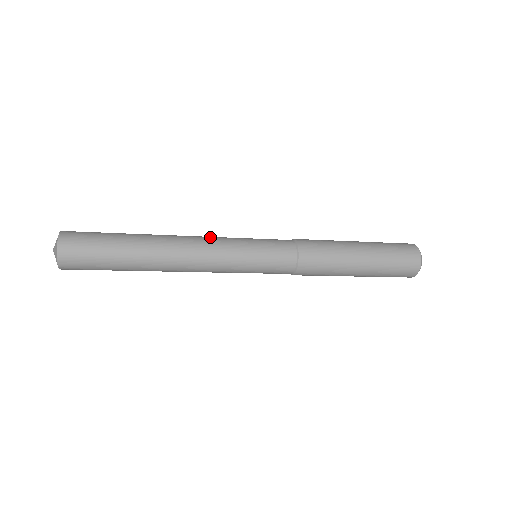
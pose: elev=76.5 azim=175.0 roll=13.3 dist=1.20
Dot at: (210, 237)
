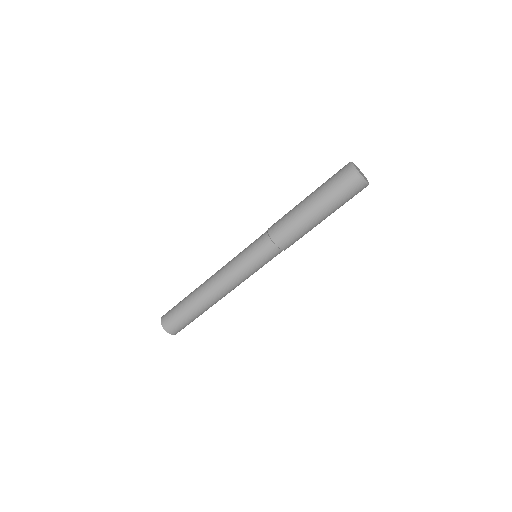
Dot at: occluded
